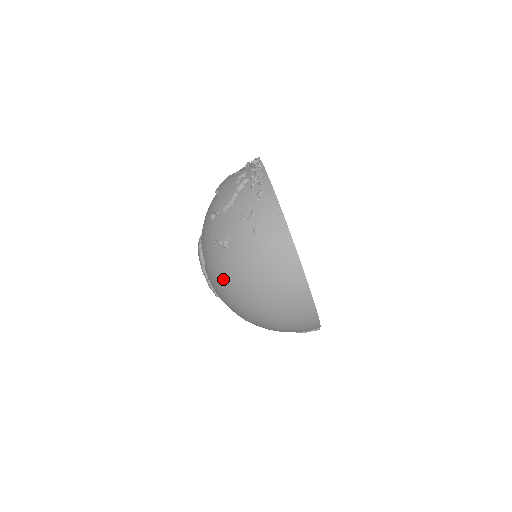
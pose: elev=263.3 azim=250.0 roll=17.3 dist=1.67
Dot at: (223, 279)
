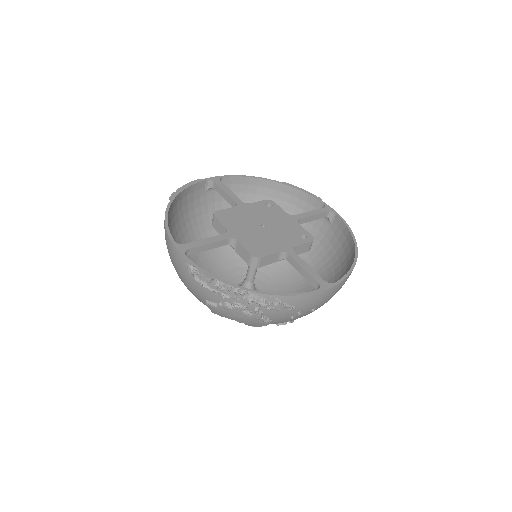
Dot at: occluded
